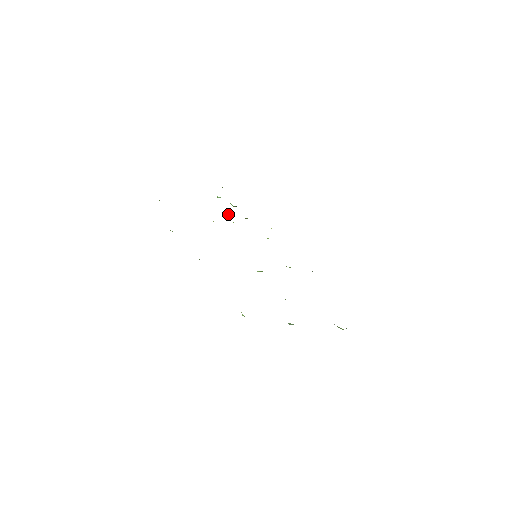
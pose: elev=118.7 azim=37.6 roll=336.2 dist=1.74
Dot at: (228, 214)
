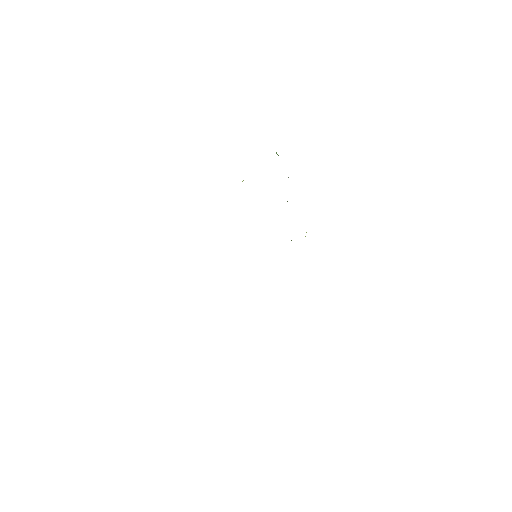
Dot at: occluded
